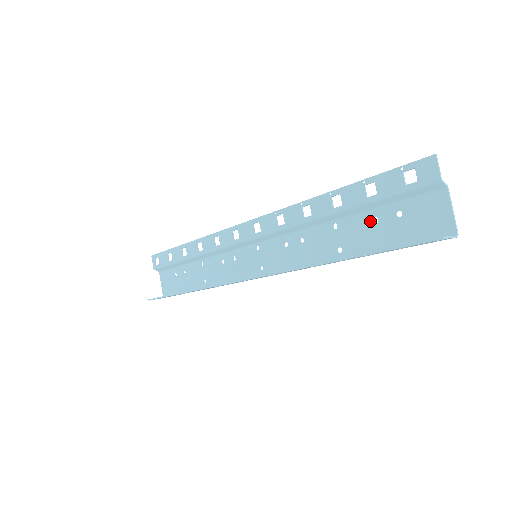
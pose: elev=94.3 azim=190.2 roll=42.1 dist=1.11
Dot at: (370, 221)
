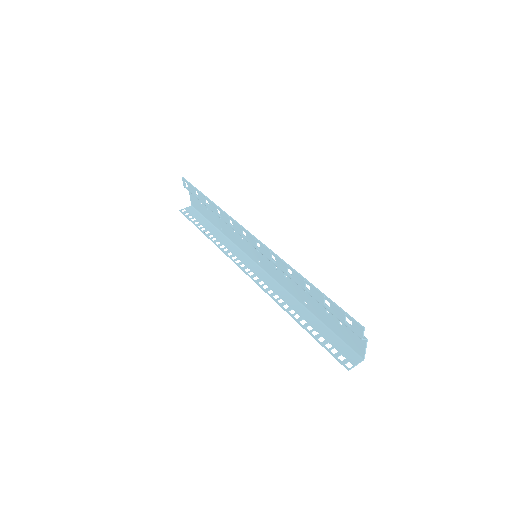
Dot at: (325, 310)
